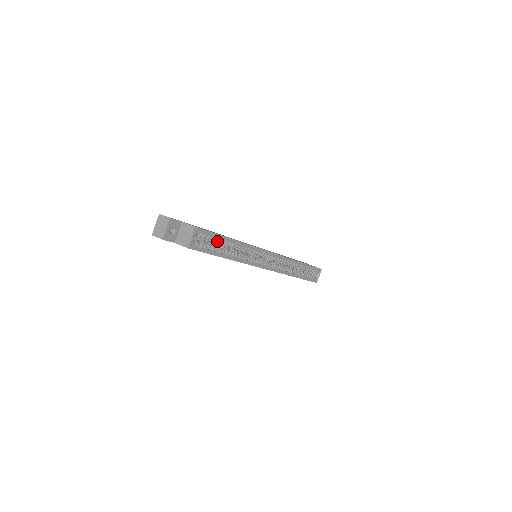
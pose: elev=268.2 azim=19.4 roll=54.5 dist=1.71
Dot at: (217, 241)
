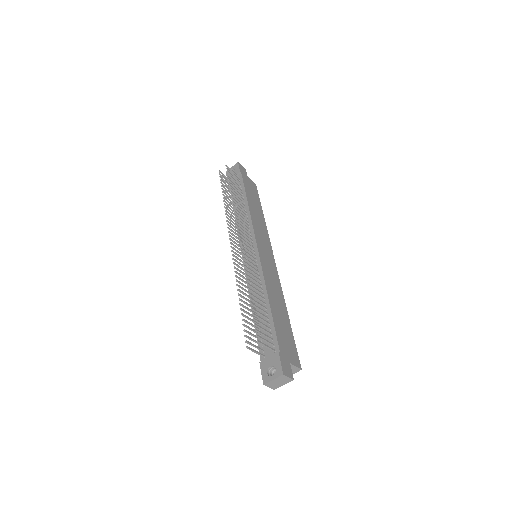
Dot at: occluded
